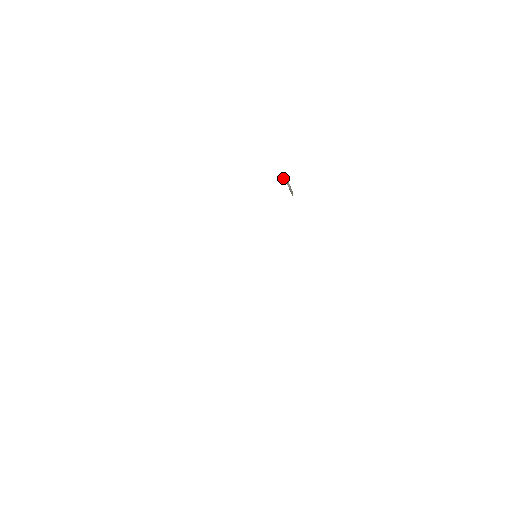
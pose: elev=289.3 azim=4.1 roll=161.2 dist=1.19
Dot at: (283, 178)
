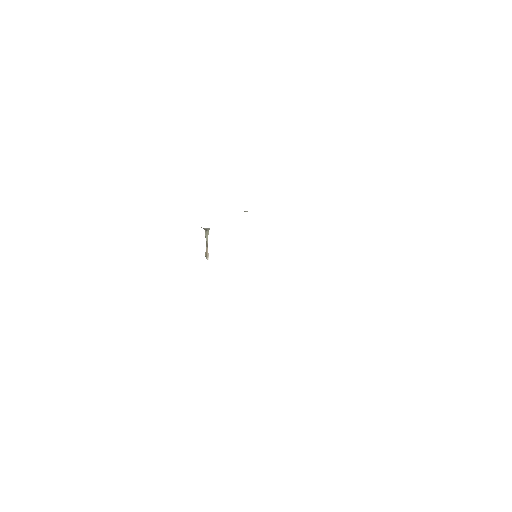
Dot at: (209, 229)
